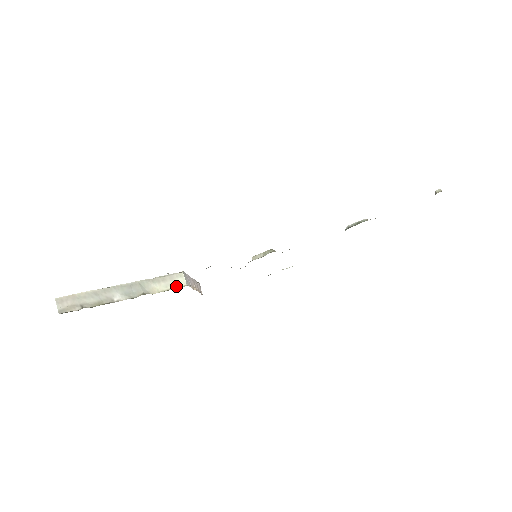
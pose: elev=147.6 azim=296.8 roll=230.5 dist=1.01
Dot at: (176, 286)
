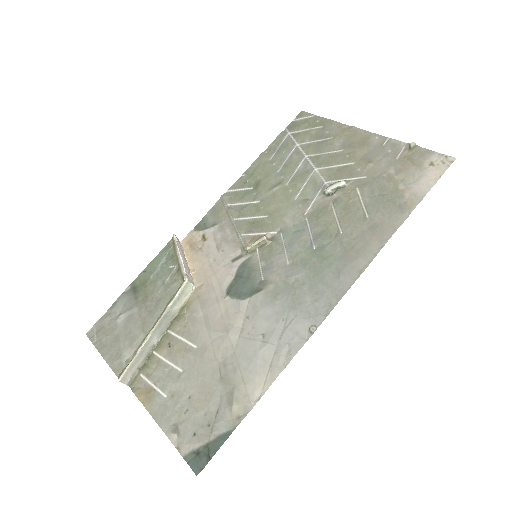
Dot at: (188, 295)
